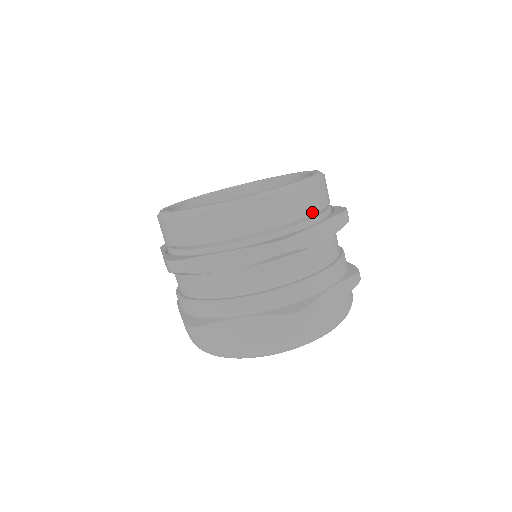
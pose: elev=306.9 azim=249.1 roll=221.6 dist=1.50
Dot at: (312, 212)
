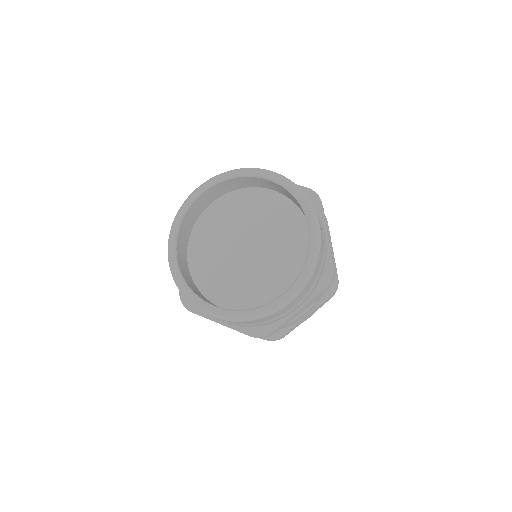
Dot at: (322, 233)
